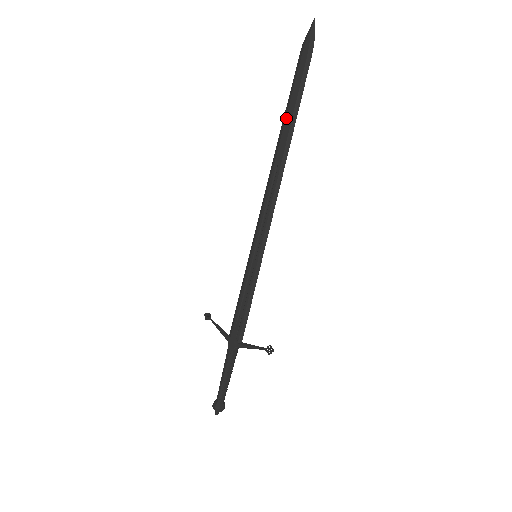
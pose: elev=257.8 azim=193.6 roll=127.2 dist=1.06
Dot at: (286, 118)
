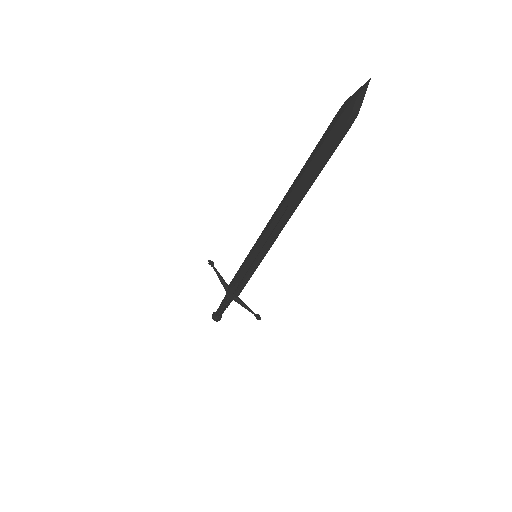
Dot at: (305, 171)
